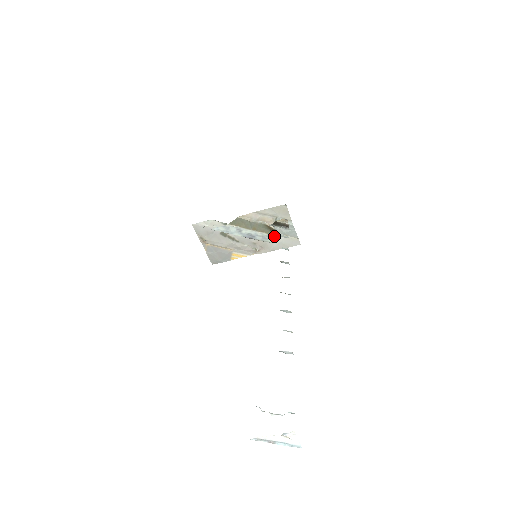
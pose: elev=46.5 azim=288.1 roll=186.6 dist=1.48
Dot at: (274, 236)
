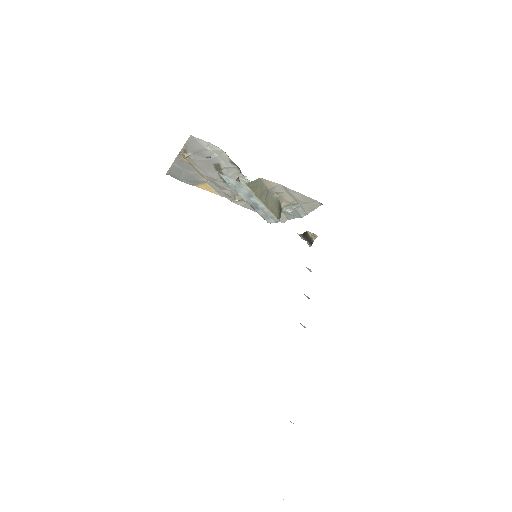
Dot at: (278, 220)
